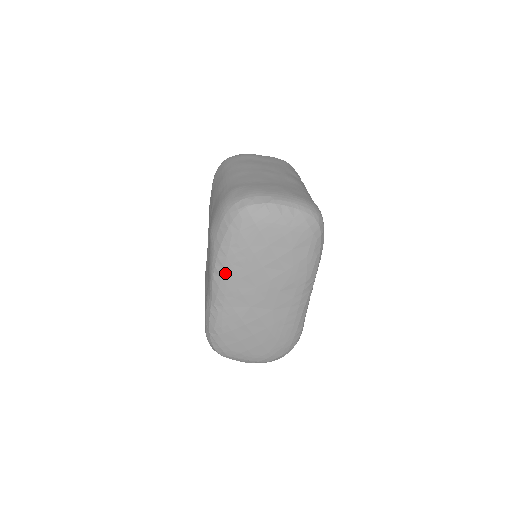
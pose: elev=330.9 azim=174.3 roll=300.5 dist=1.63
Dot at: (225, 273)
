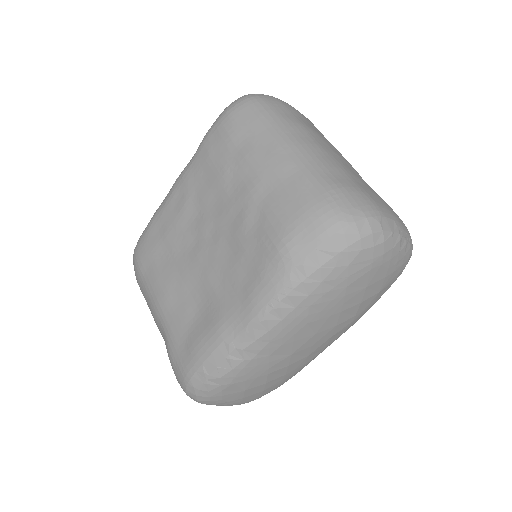
Dot at: (292, 315)
